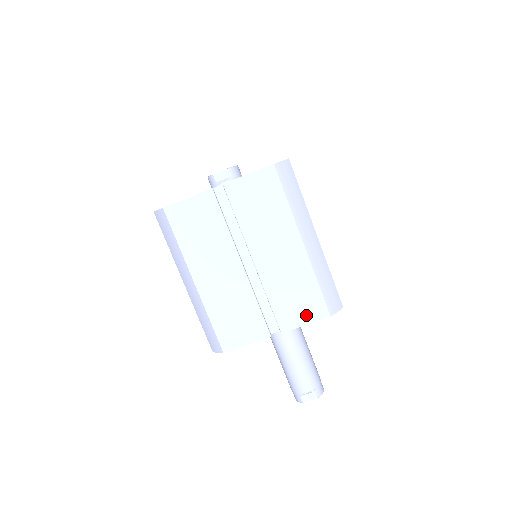
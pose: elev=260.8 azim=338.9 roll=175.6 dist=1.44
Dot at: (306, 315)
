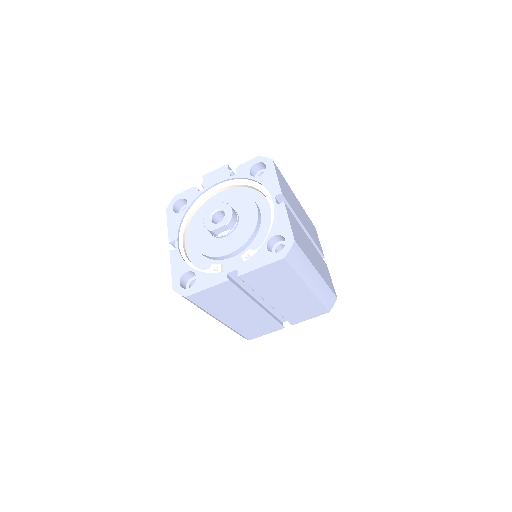
Dot at: (311, 315)
